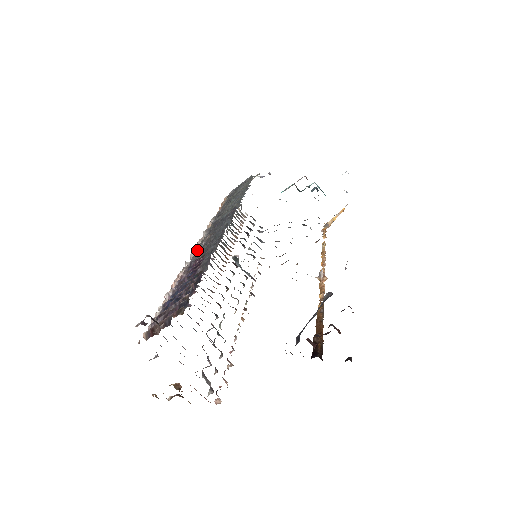
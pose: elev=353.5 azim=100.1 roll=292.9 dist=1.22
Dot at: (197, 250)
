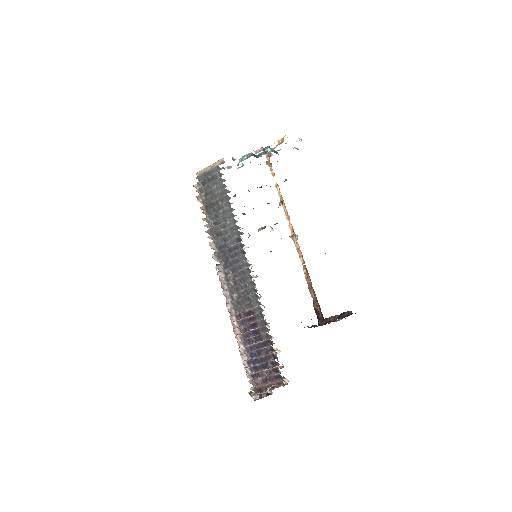
Dot at: (229, 290)
